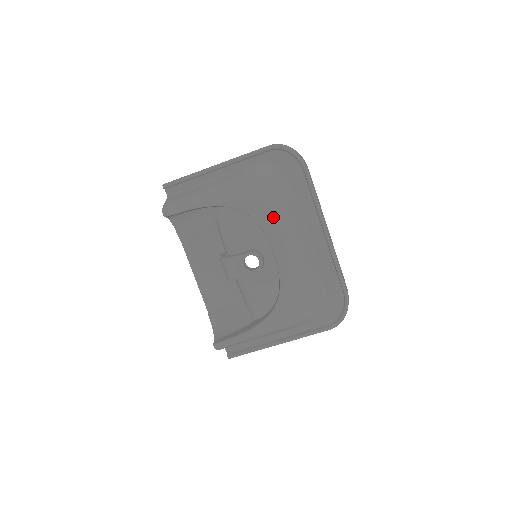
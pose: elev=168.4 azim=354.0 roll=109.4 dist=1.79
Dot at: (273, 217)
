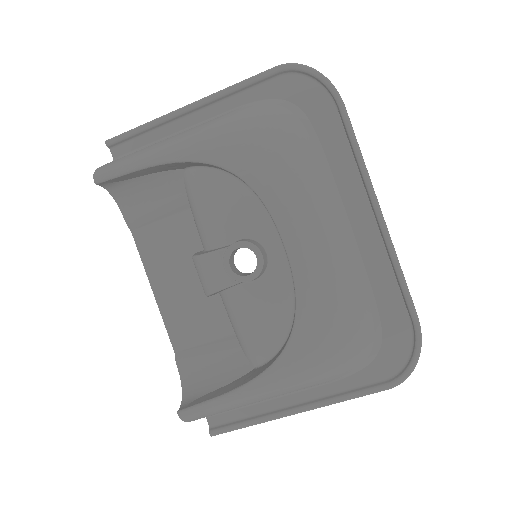
Dot at: (282, 180)
